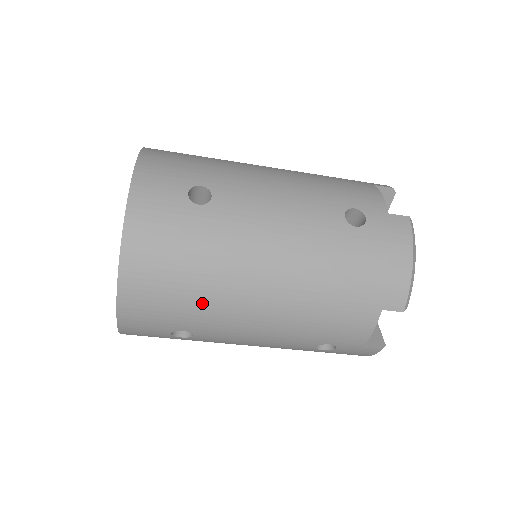
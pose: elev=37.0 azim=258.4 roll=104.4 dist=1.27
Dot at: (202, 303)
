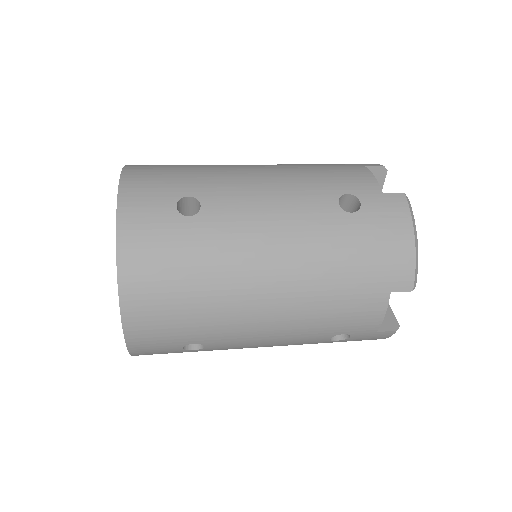
Dot at: occluded
